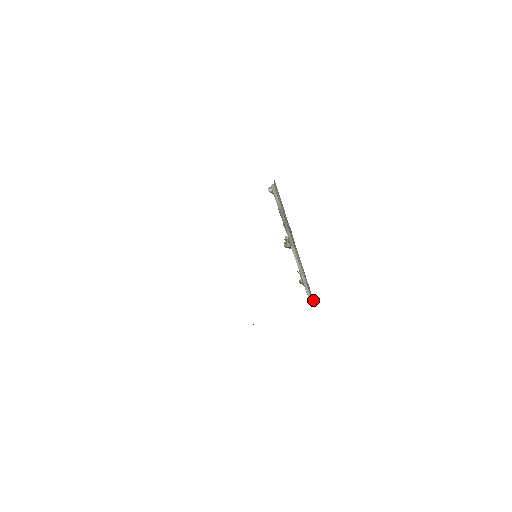
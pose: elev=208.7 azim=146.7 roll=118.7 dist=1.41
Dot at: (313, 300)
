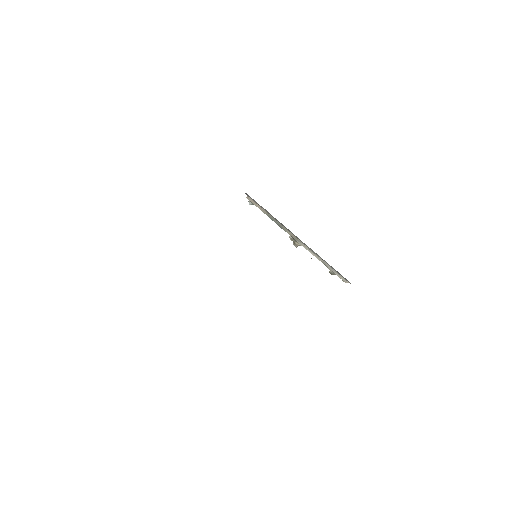
Dot at: (349, 282)
